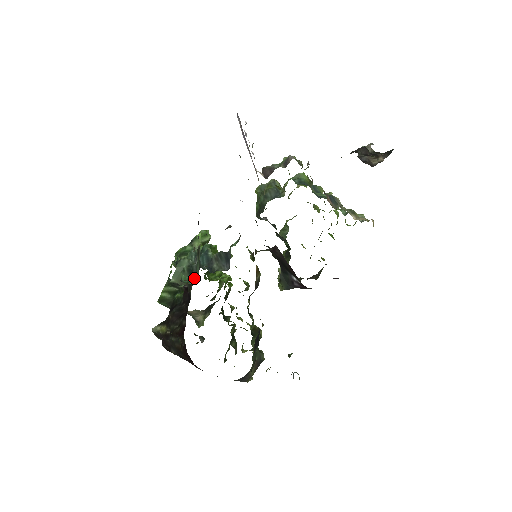
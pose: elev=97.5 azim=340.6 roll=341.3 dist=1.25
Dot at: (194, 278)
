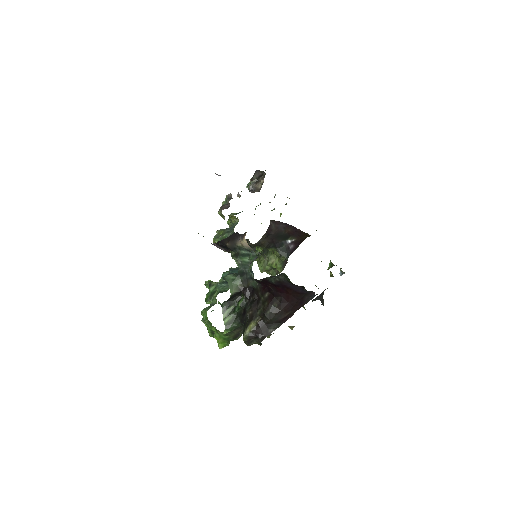
Dot at: occluded
